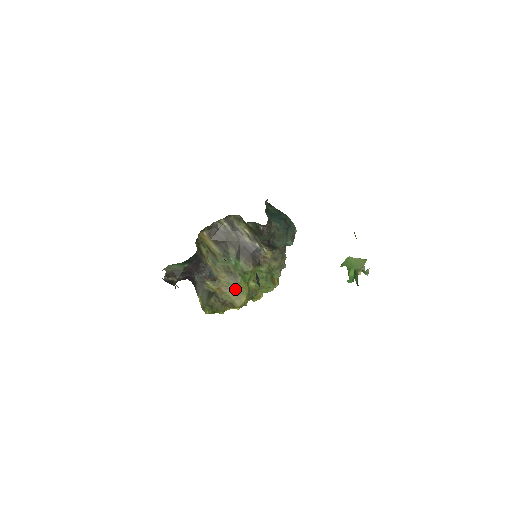
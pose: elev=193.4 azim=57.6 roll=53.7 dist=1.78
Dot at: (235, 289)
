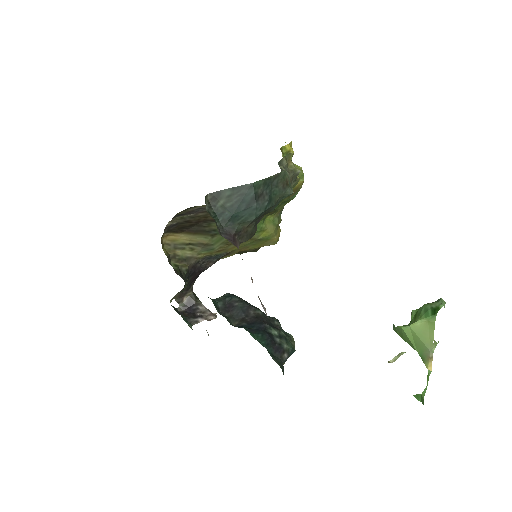
Dot at: (257, 243)
